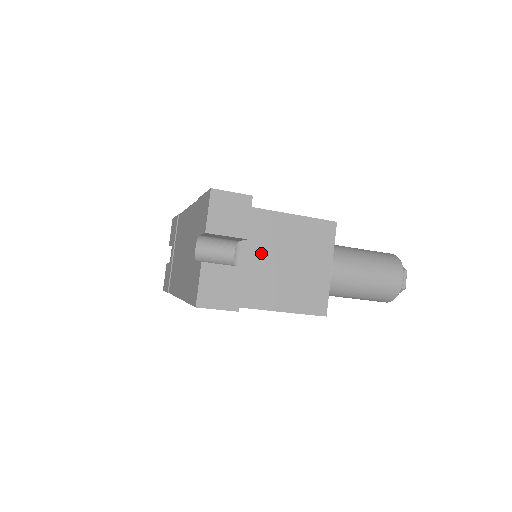
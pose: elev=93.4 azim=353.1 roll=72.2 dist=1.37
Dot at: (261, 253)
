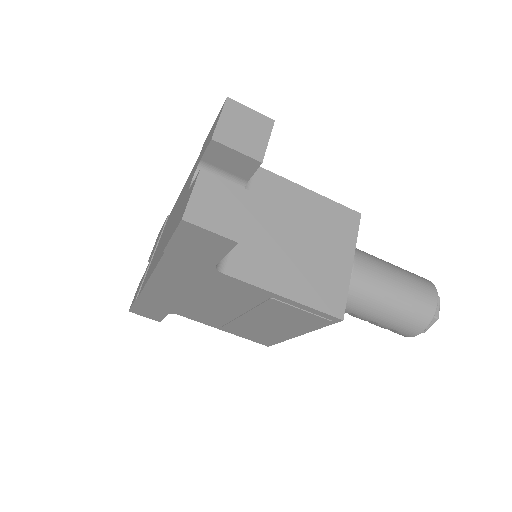
Dot at: (269, 221)
